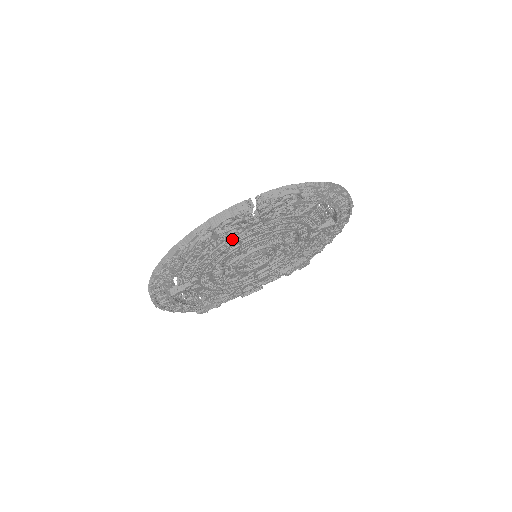
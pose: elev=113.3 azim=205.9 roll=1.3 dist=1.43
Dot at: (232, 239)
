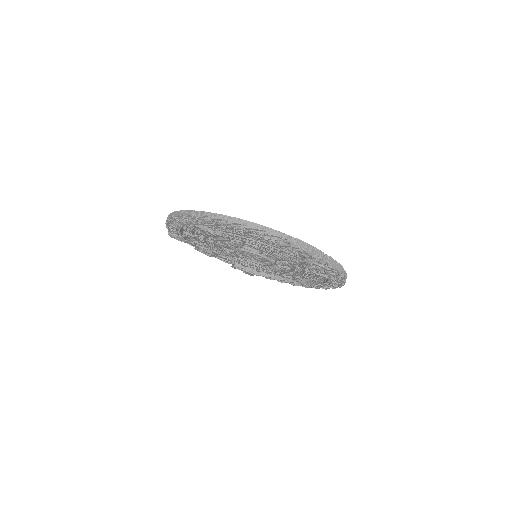
Dot at: (278, 250)
